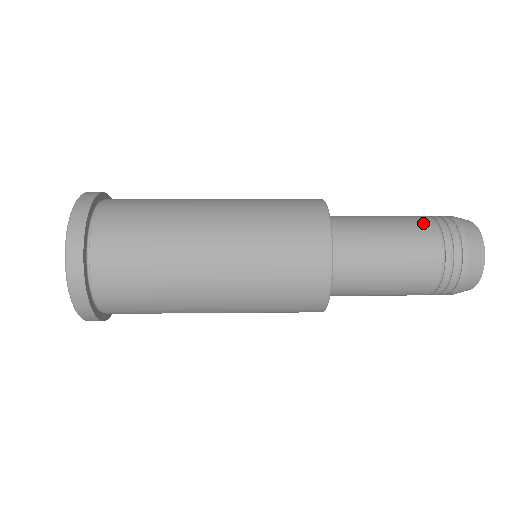
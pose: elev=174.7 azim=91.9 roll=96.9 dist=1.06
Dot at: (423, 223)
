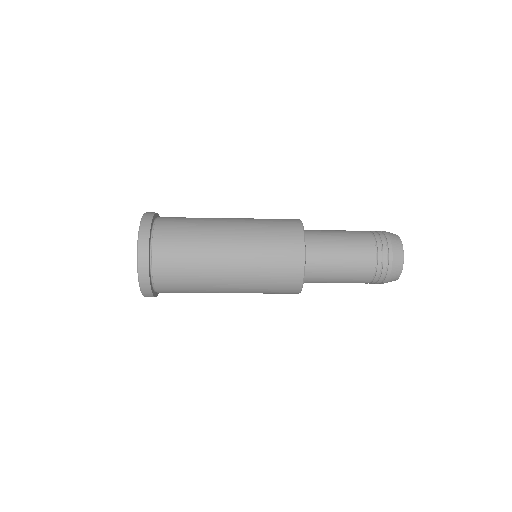
Dot at: occluded
